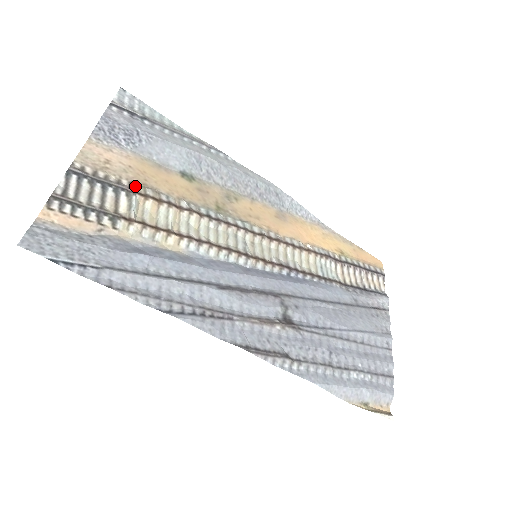
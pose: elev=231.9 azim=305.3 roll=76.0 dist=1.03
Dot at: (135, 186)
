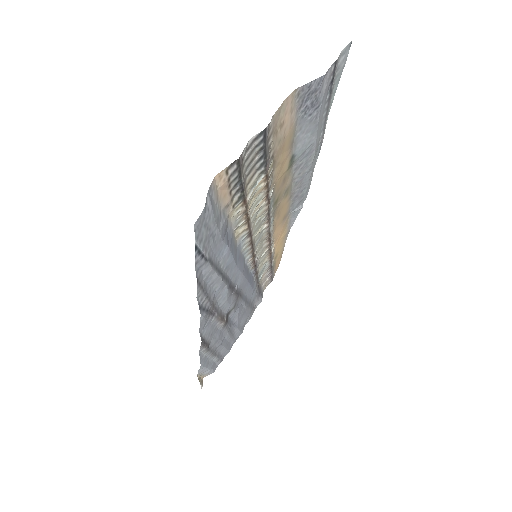
Dot at: (271, 163)
